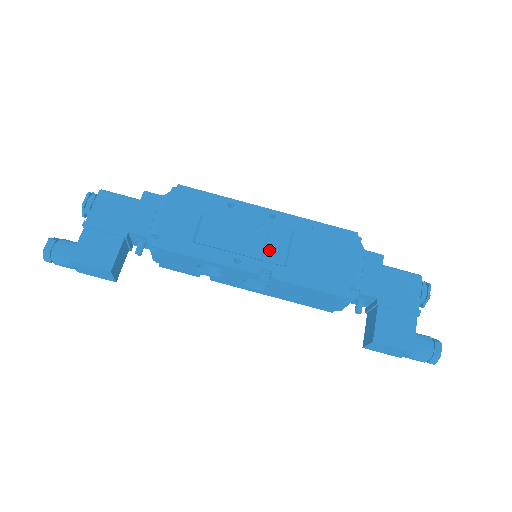
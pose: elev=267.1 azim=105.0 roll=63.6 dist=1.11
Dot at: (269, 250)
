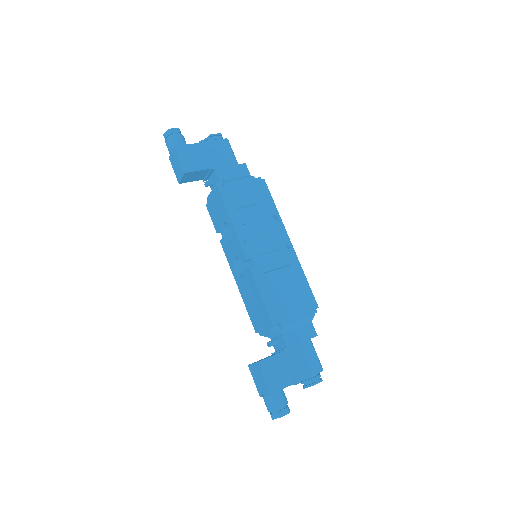
Dot at: (266, 257)
